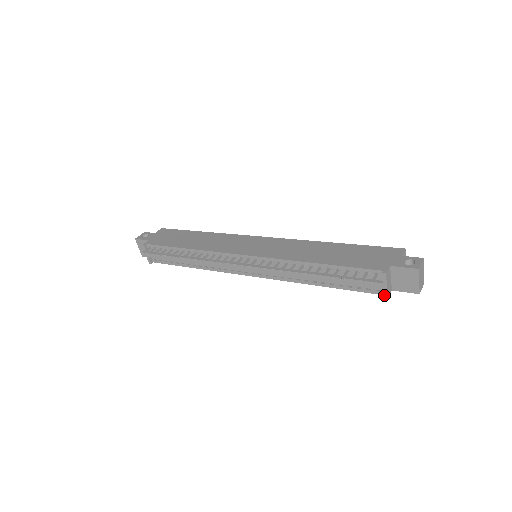
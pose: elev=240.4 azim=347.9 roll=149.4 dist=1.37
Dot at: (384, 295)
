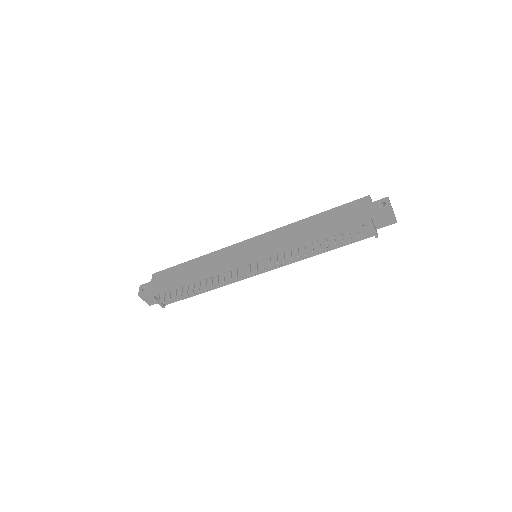
Dot at: (375, 236)
